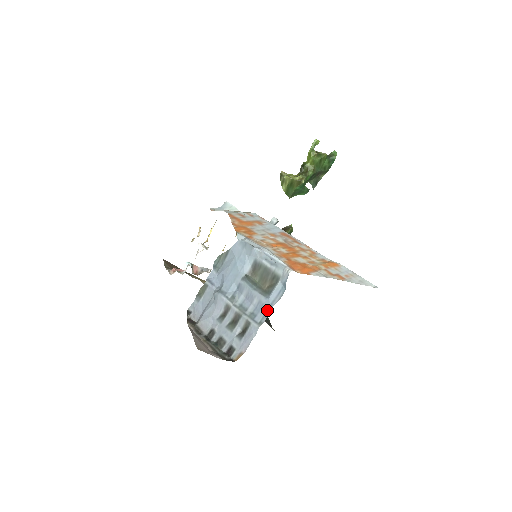
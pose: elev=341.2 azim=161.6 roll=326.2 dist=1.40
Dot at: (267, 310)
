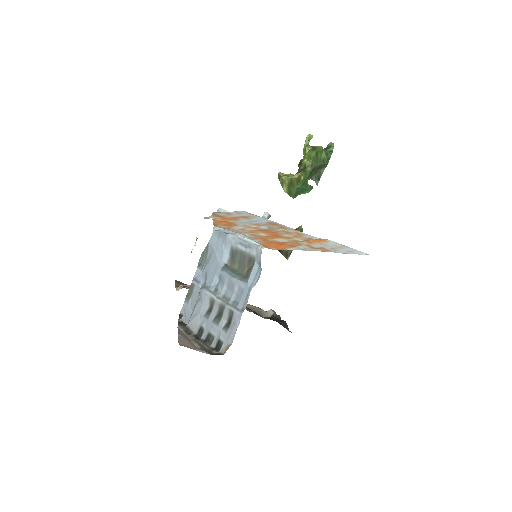
Dot at: (247, 295)
